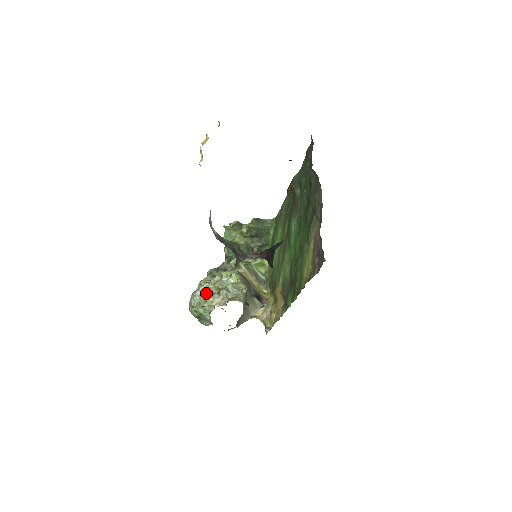
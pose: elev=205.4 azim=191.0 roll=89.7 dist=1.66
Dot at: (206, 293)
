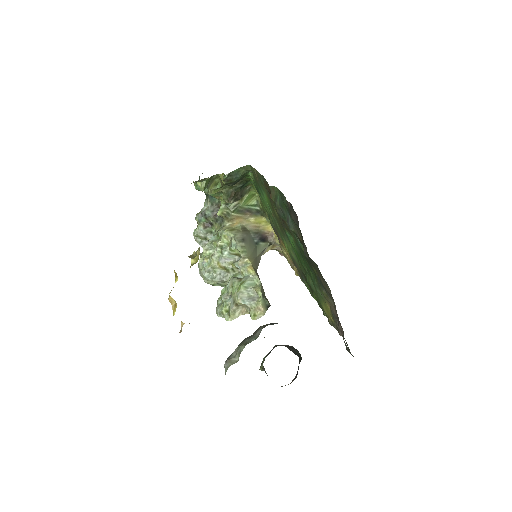
Dot at: (215, 275)
